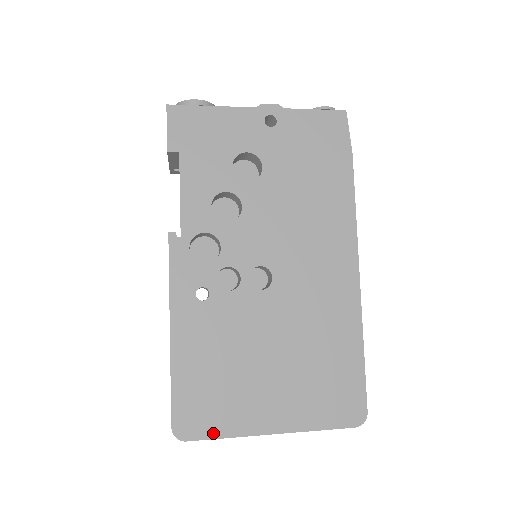
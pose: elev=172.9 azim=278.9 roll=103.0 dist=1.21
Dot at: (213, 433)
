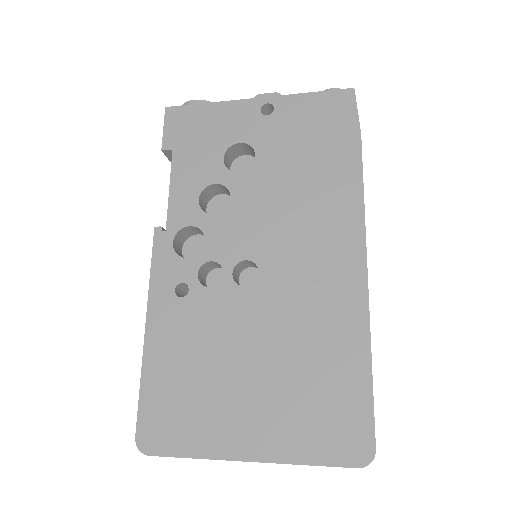
Dot at: (179, 450)
